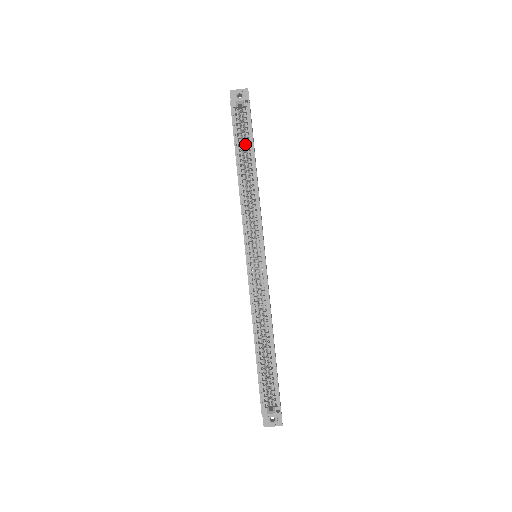
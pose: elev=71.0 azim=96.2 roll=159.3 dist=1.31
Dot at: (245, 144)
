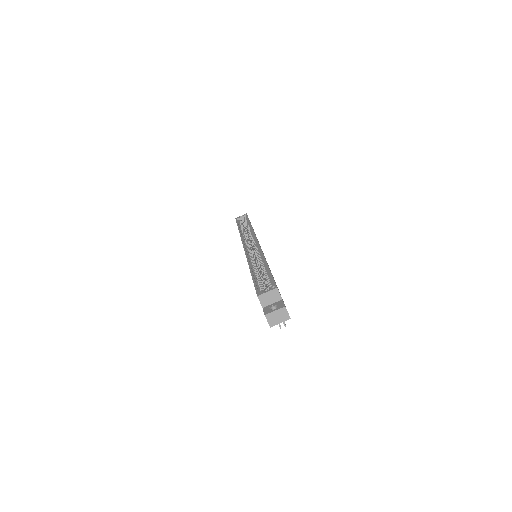
Dot at: (245, 226)
